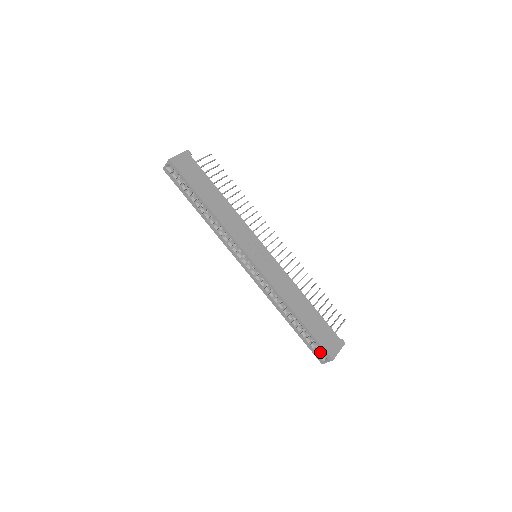
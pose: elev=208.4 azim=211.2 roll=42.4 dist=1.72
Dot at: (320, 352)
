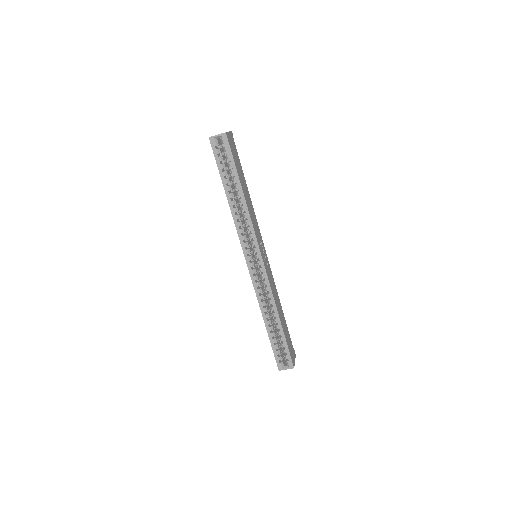
Dot at: (281, 359)
